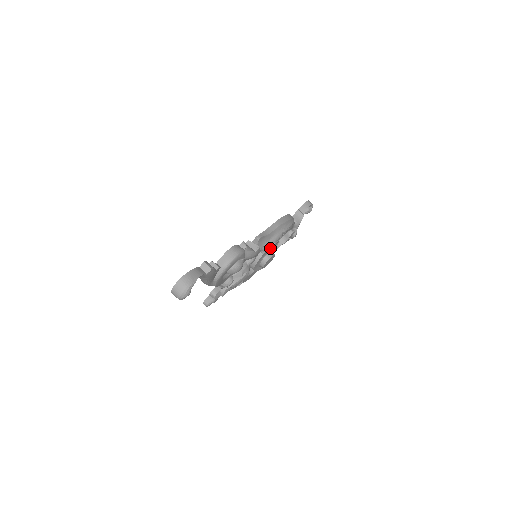
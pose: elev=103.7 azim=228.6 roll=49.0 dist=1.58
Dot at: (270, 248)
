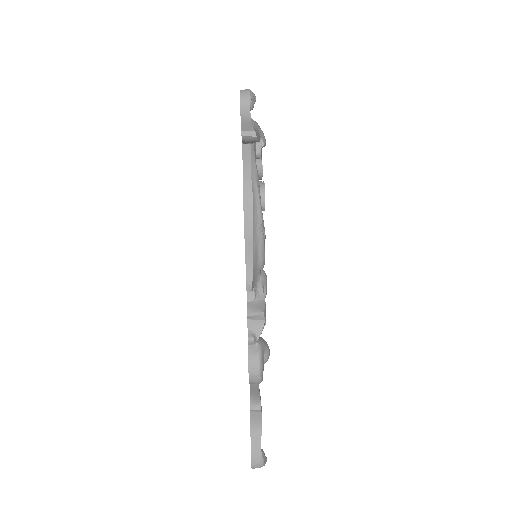
Dot at: occluded
